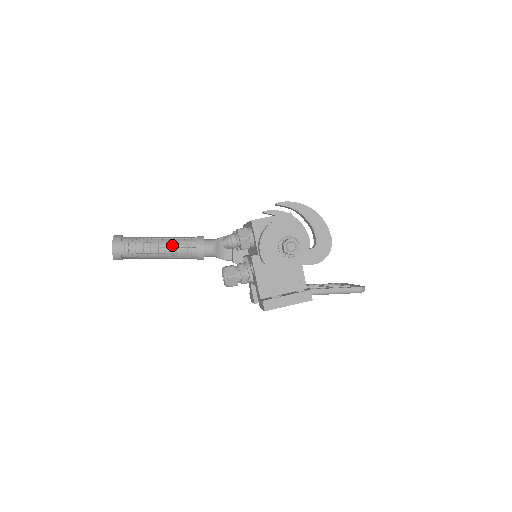
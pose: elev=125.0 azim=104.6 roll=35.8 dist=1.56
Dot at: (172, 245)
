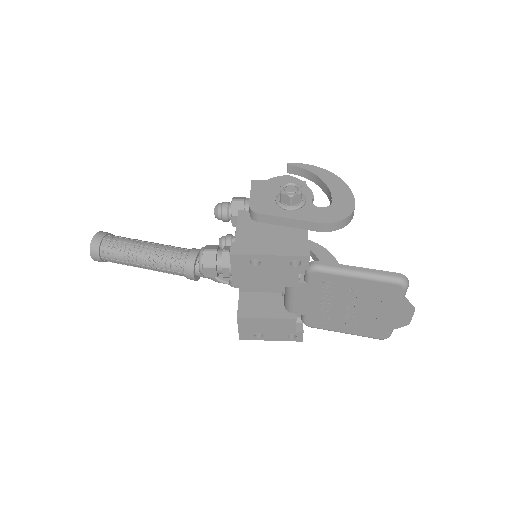
Dot at: (161, 247)
